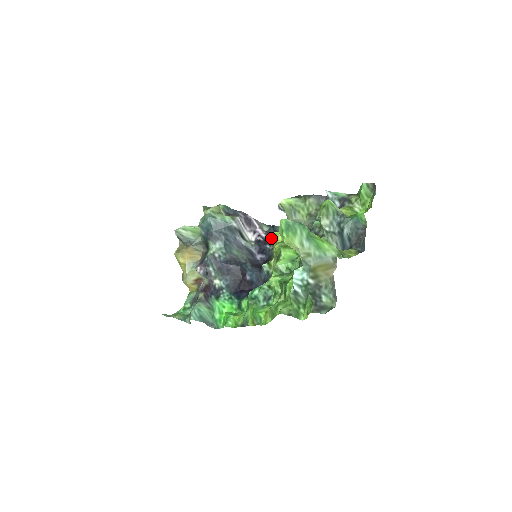
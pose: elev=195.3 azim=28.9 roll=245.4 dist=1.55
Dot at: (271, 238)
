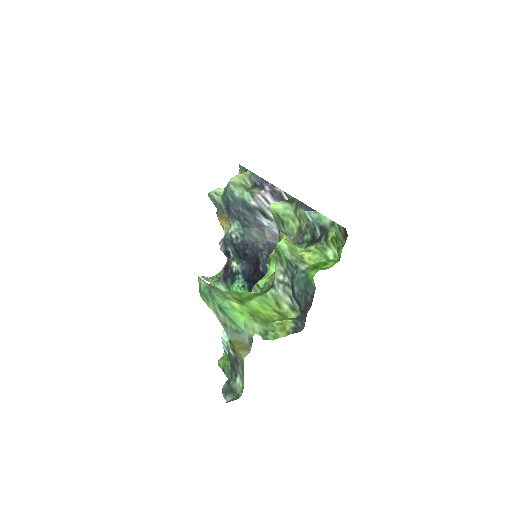
Dot at: occluded
